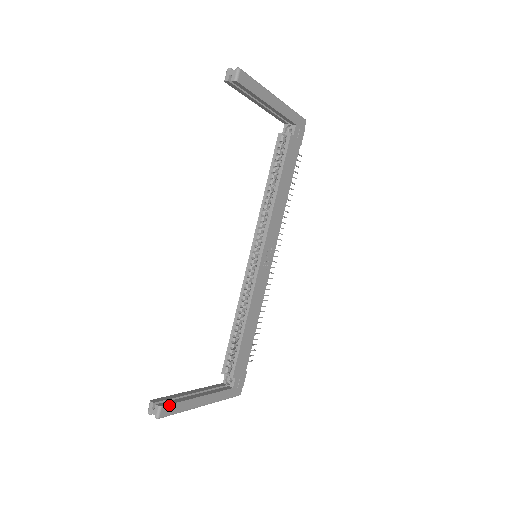
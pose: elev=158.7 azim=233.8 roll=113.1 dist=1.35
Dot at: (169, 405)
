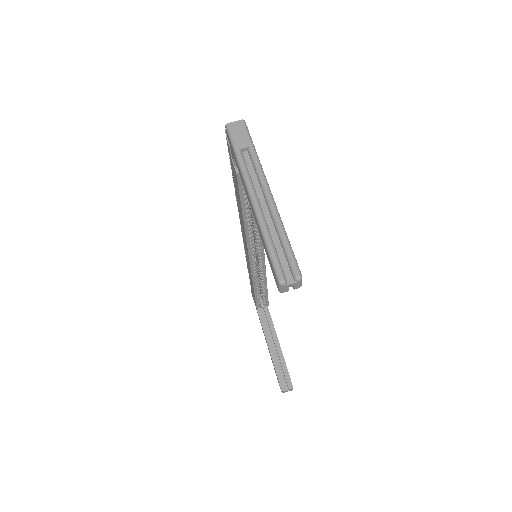
Dot at: (290, 379)
